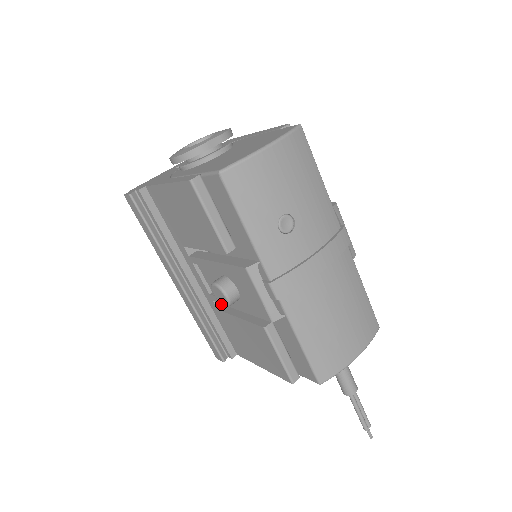
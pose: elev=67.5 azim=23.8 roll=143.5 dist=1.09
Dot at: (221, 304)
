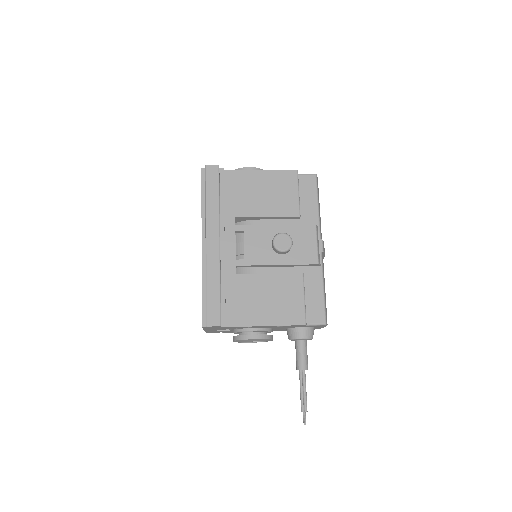
Dot at: occluded
